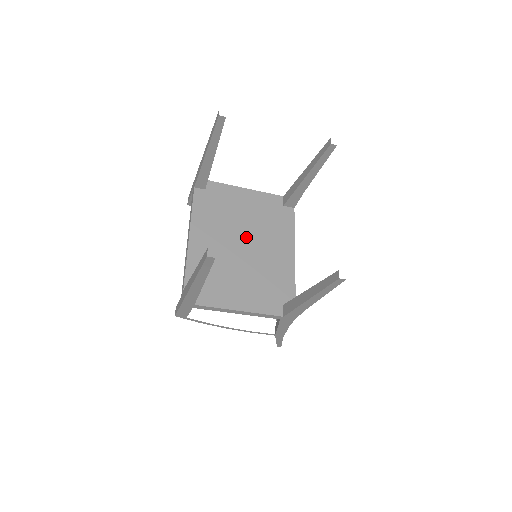
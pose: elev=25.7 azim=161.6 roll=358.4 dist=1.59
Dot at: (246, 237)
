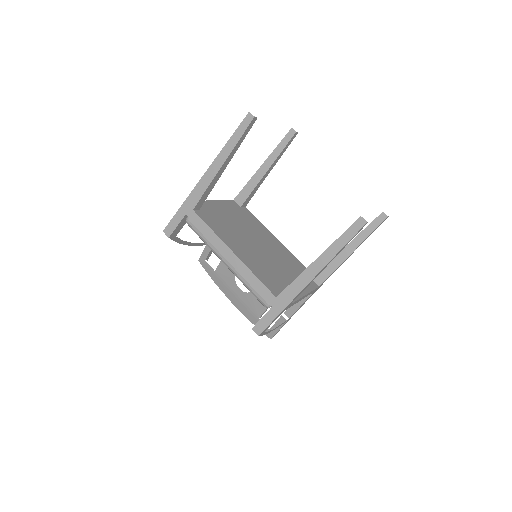
Dot at: (253, 239)
